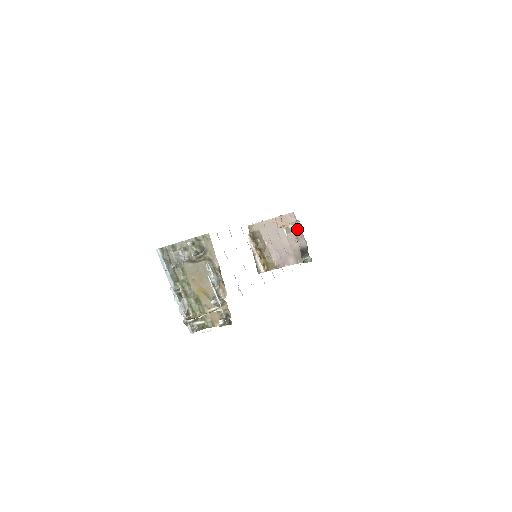
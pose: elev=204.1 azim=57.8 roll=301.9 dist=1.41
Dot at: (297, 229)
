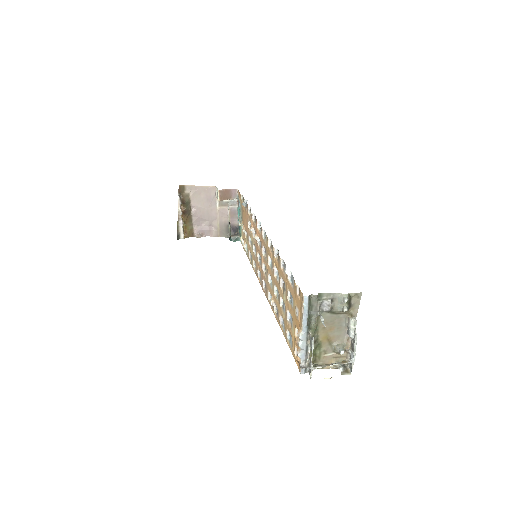
Dot at: (233, 205)
